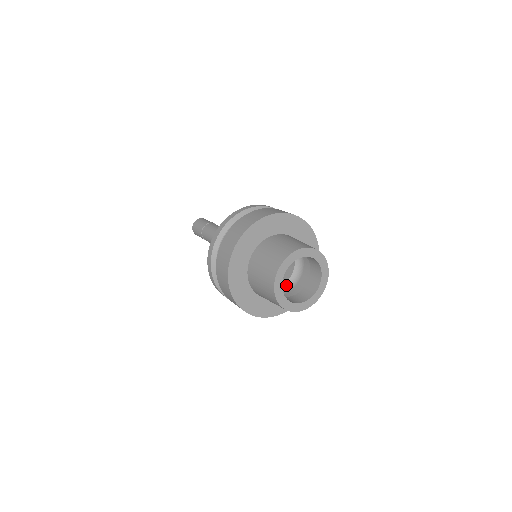
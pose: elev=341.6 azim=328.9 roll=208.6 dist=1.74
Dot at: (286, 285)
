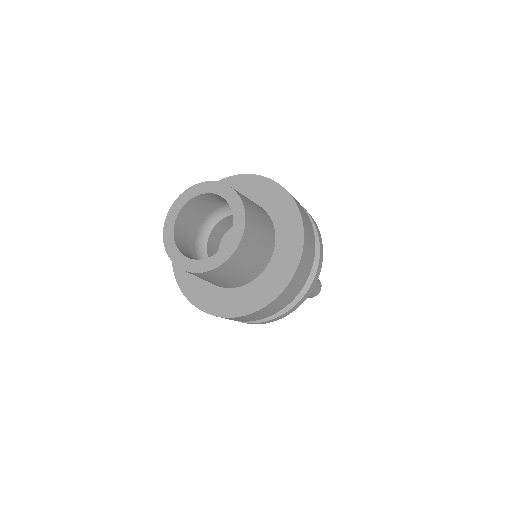
Dot at: occluded
